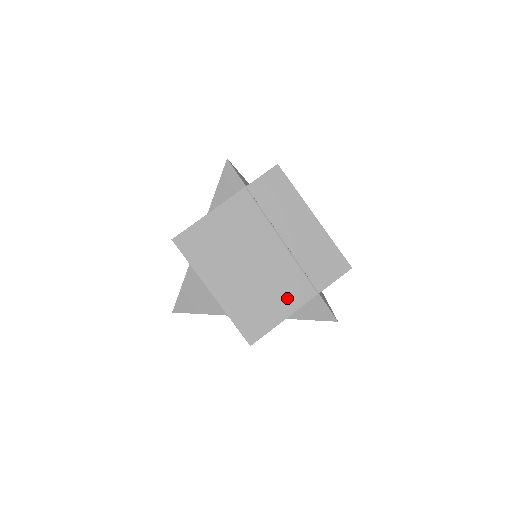
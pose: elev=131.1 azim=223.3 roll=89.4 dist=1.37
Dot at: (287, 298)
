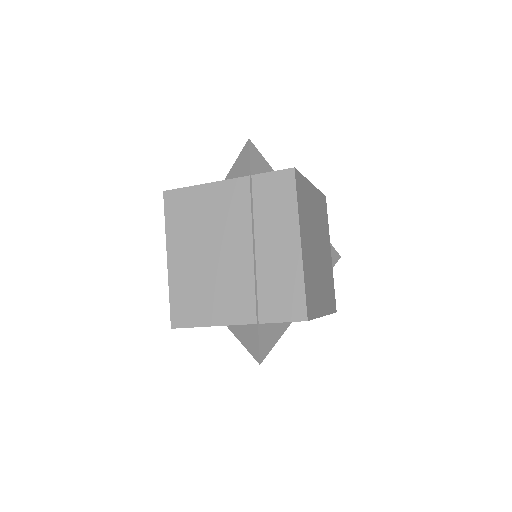
Dot at: (226, 307)
